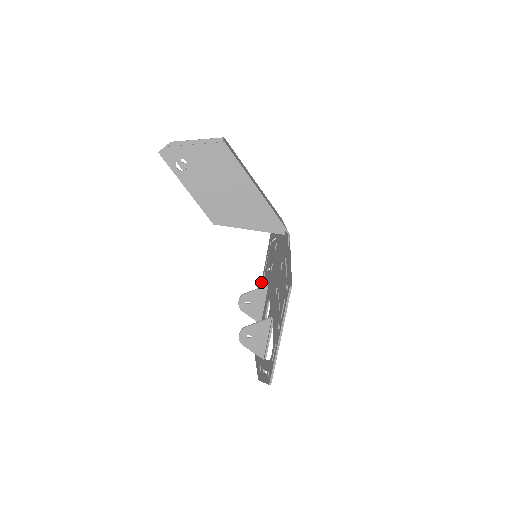
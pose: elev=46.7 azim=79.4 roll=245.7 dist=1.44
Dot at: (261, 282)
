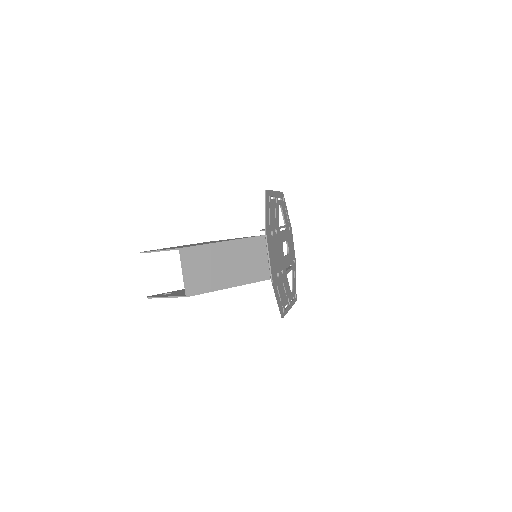
Dot at: occluded
